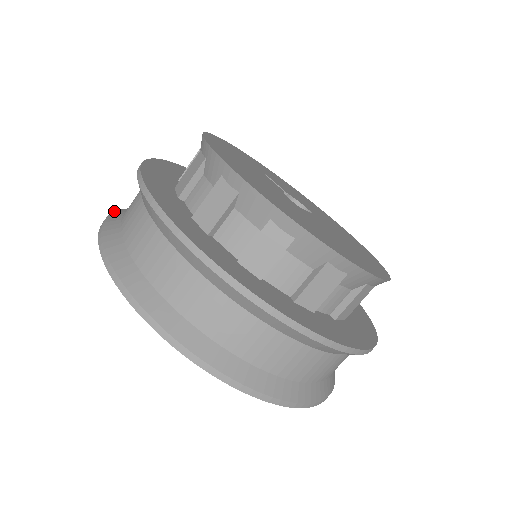
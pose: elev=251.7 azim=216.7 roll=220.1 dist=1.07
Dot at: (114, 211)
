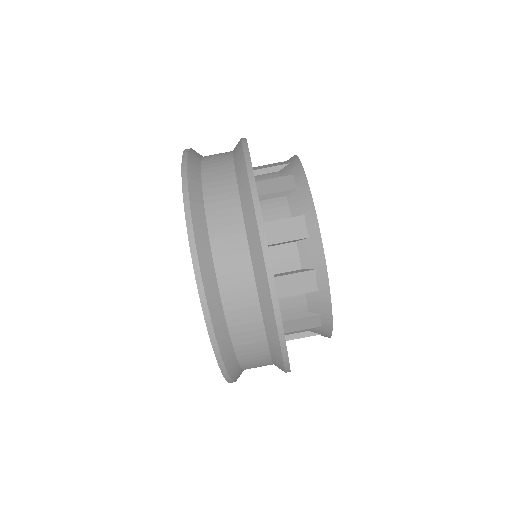
Dot at: (188, 183)
